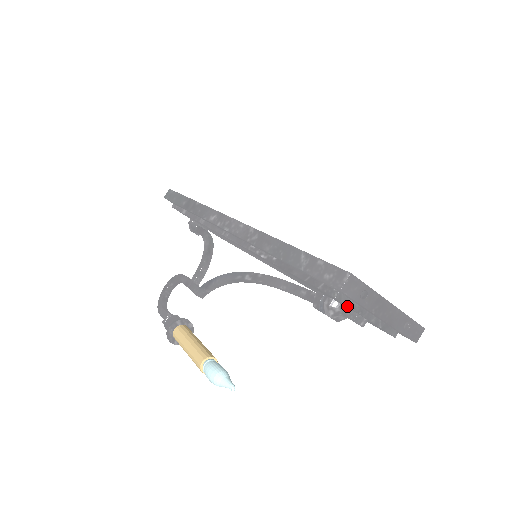
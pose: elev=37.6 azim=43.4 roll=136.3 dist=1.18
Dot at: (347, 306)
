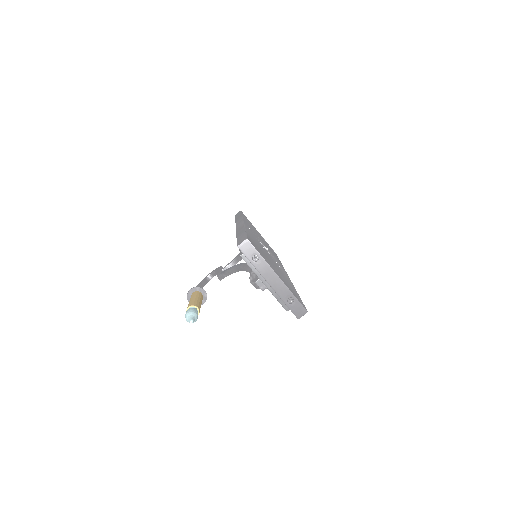
Dot at: (250, 267)
